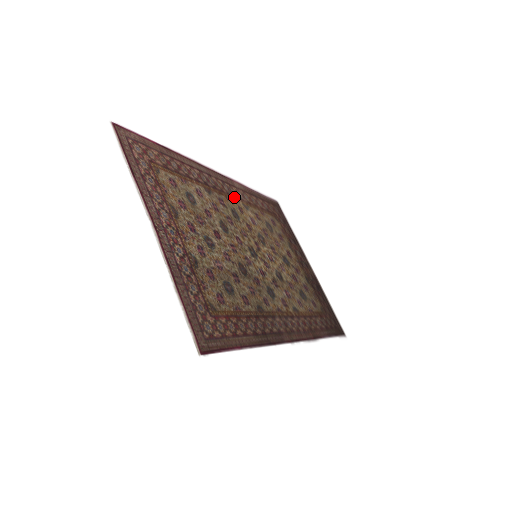
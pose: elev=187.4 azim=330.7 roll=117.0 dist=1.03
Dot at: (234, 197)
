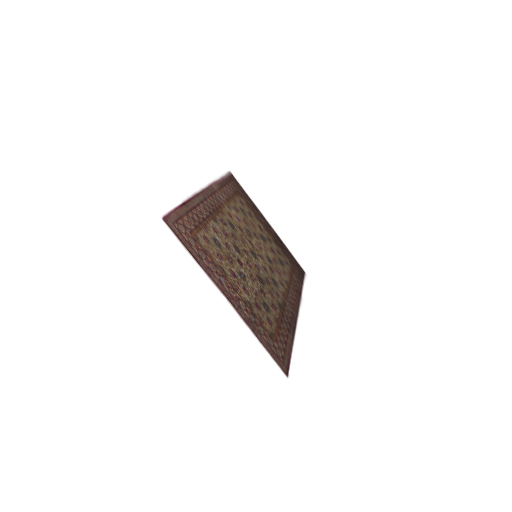
Dot at: (222, 205)
